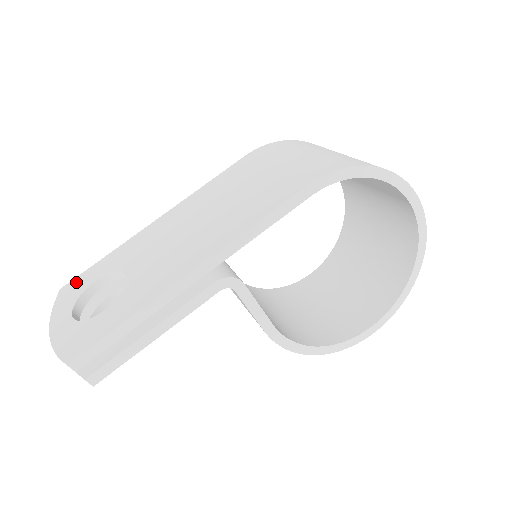
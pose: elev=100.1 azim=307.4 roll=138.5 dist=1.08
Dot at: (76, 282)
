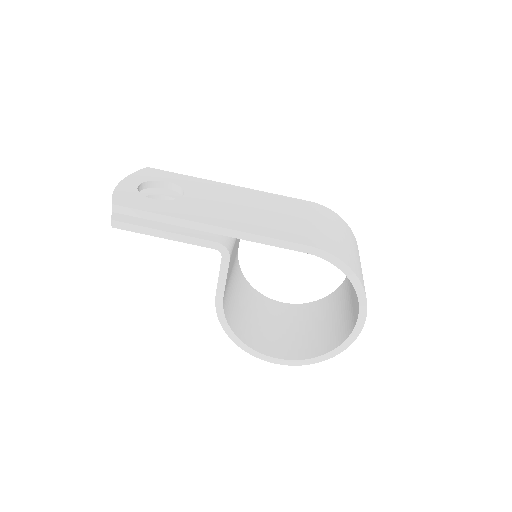
Dot at: (158, 172)
